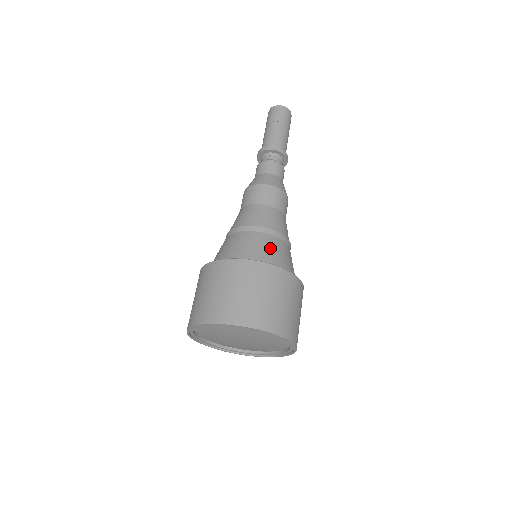
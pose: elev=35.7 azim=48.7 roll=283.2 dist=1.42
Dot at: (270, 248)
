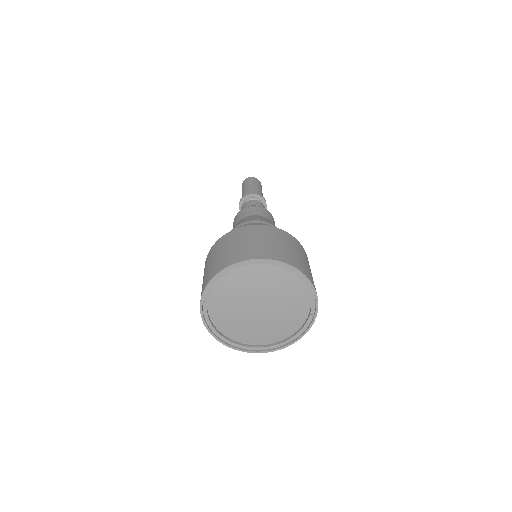
Dot at: occluded
